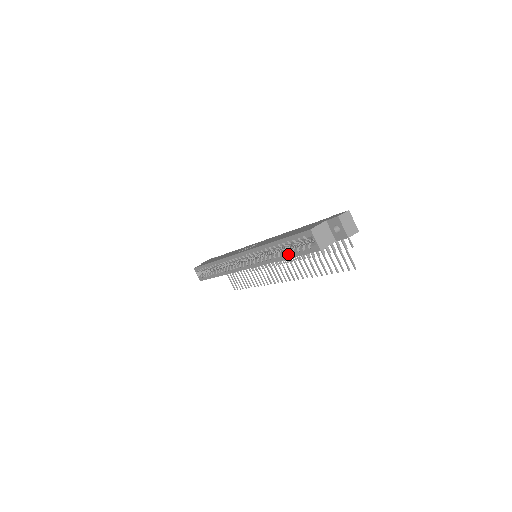
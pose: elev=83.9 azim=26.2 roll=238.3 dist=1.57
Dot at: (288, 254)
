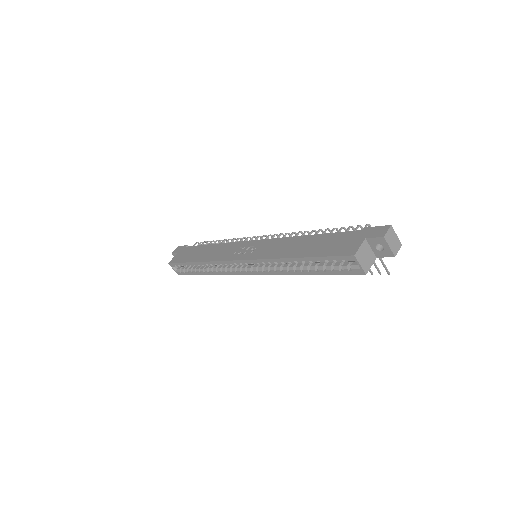
Dot at: (316, 271)
